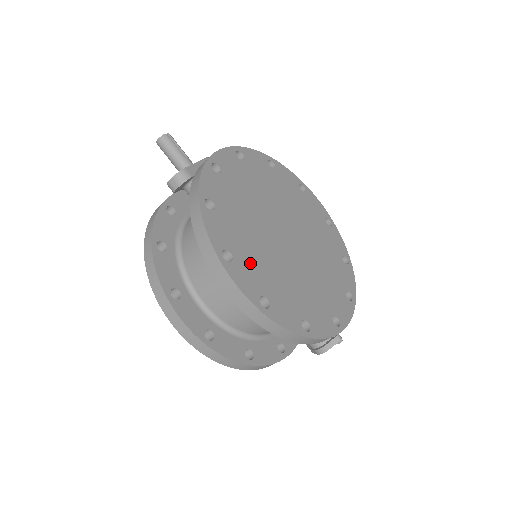
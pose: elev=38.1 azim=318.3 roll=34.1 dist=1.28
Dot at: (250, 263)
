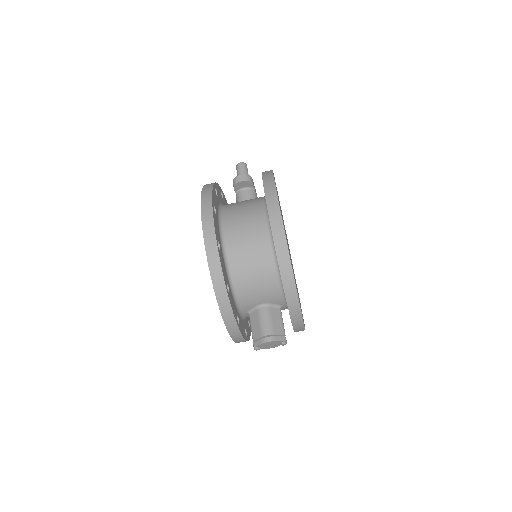
Dot at: occluded
